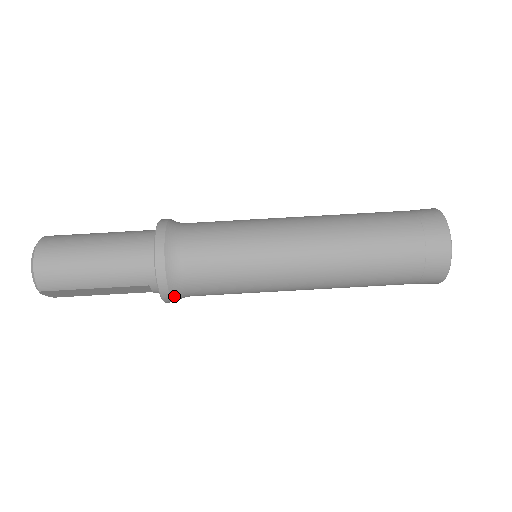
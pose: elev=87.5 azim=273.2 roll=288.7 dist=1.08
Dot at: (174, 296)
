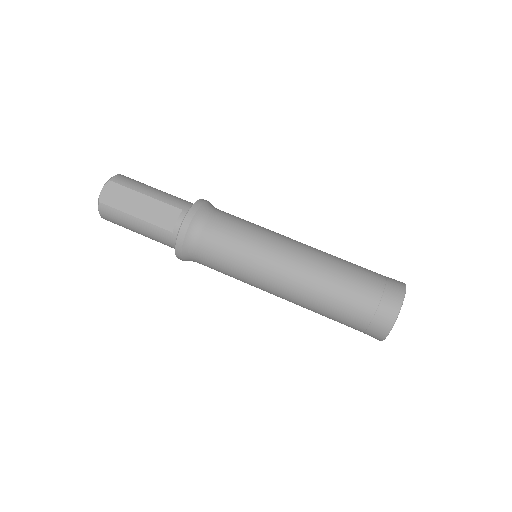
Dot at: (195, 219)
